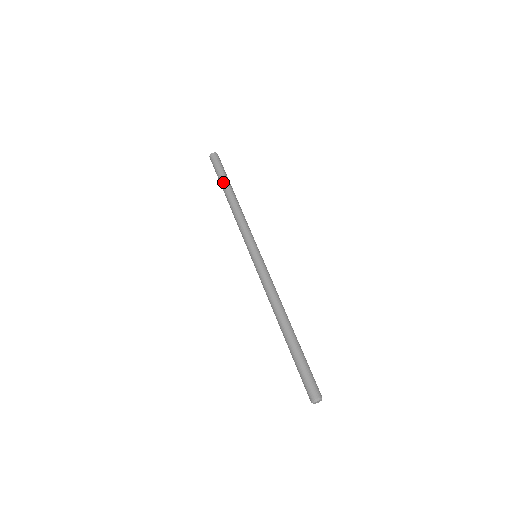
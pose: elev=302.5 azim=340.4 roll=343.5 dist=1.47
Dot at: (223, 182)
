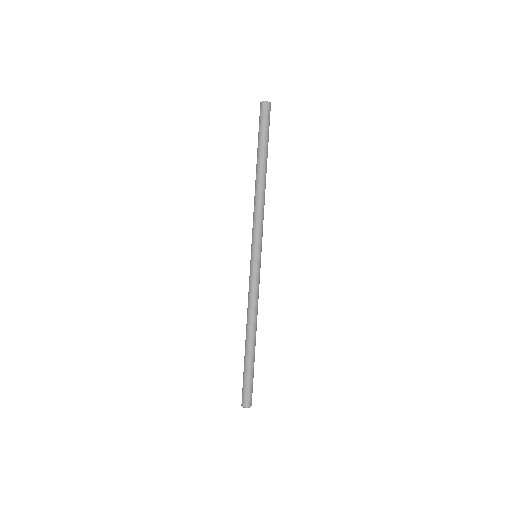
Dot at: (260, 151)
